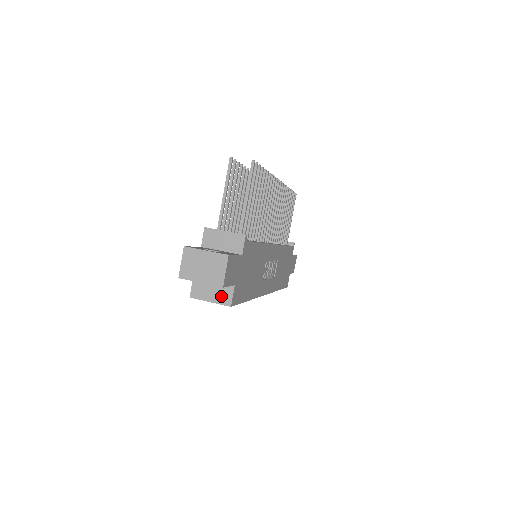
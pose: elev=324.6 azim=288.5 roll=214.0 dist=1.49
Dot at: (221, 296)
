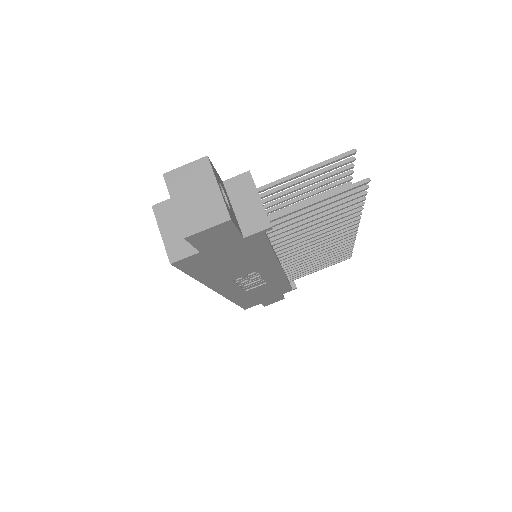
Dot at: (176, 243)
